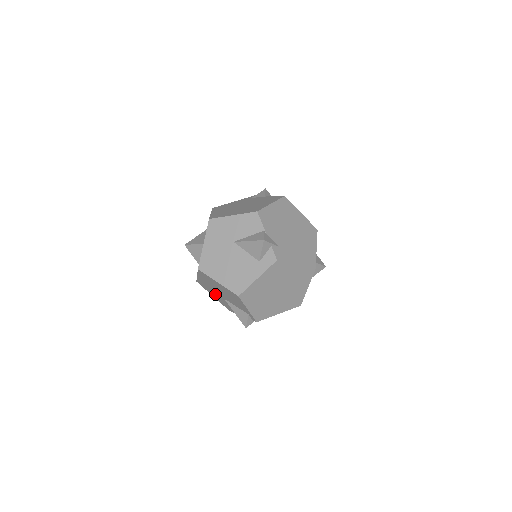
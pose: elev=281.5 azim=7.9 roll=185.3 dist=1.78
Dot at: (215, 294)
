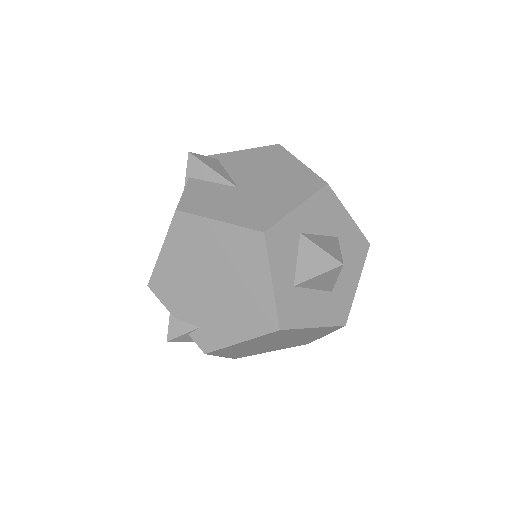
Dot at: occluded
